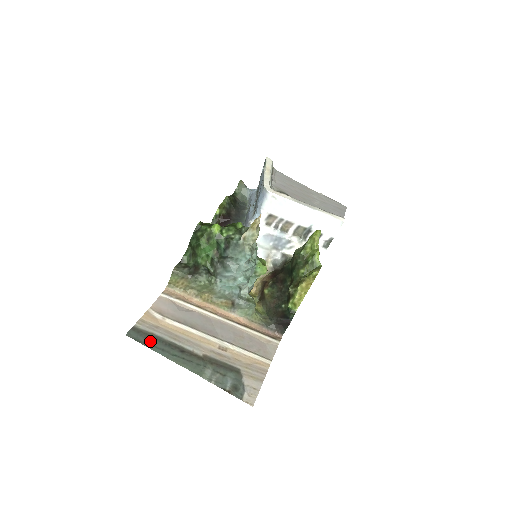
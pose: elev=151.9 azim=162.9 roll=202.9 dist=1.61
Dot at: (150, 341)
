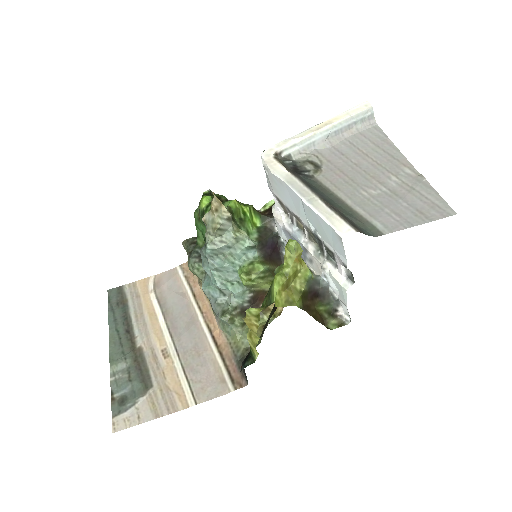
Dot at: (117, 306)
